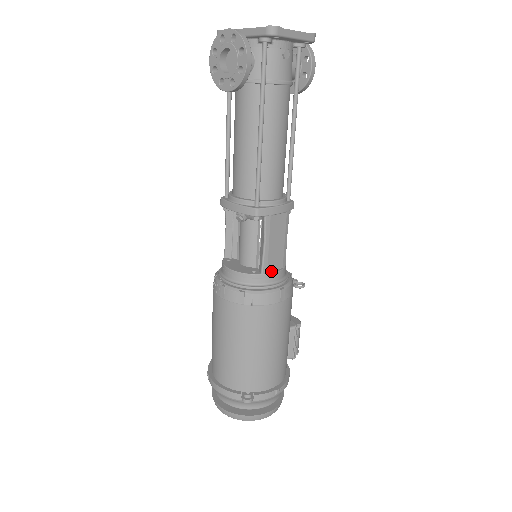
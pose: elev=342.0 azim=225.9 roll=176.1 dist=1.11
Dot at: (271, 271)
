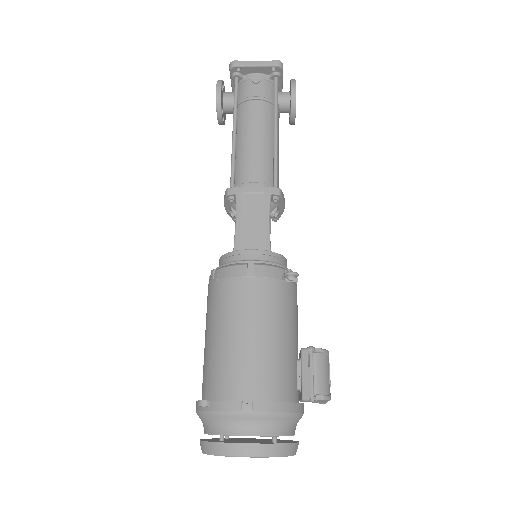
Dot at: (246, 250)
